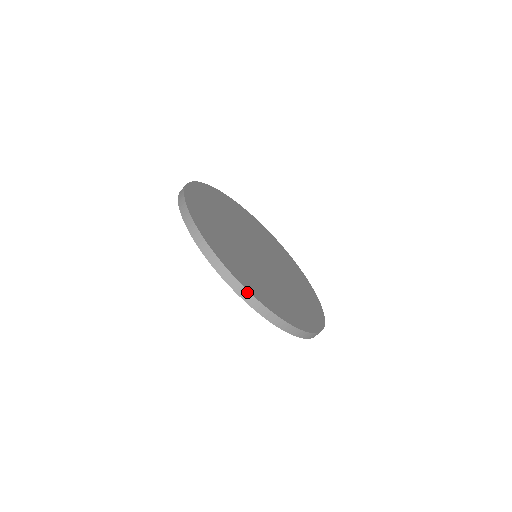
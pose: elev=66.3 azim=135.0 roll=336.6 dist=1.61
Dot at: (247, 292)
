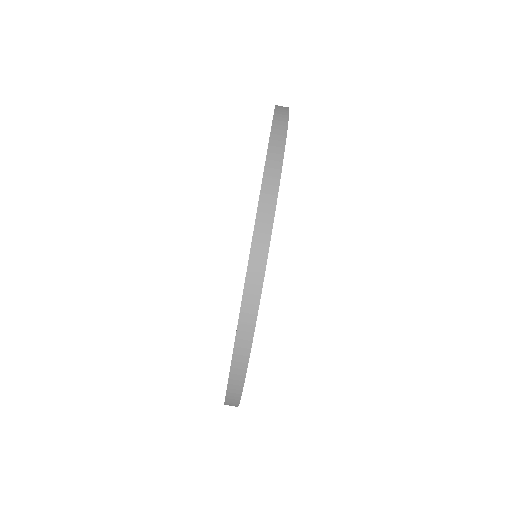
Dot at: (276, 192)
